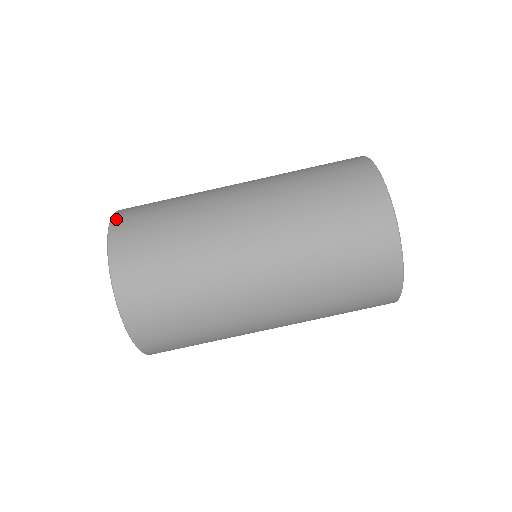
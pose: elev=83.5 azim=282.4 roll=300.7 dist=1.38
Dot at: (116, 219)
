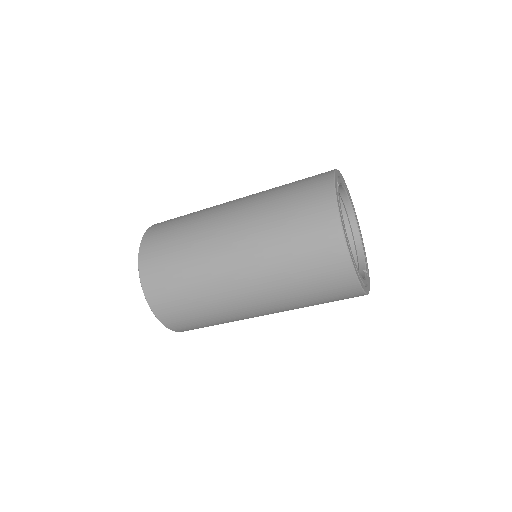
Dot at: (144, 281)
